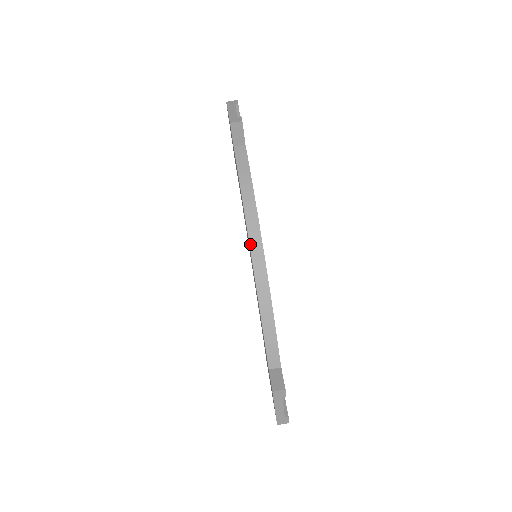
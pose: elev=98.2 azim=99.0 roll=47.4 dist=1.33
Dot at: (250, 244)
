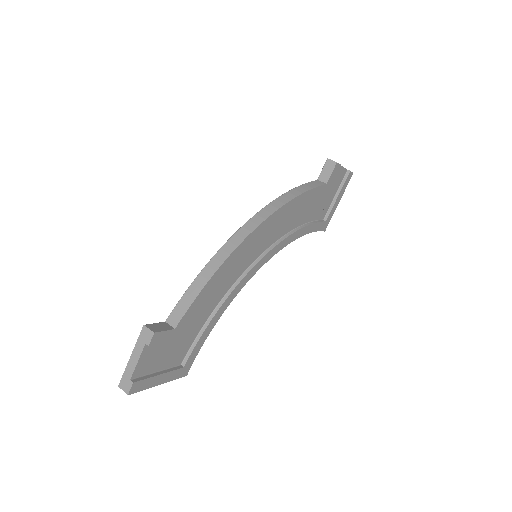
Dot at: (254, 216)
